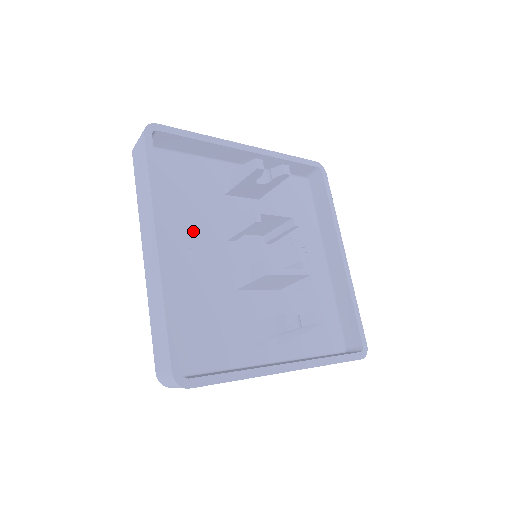
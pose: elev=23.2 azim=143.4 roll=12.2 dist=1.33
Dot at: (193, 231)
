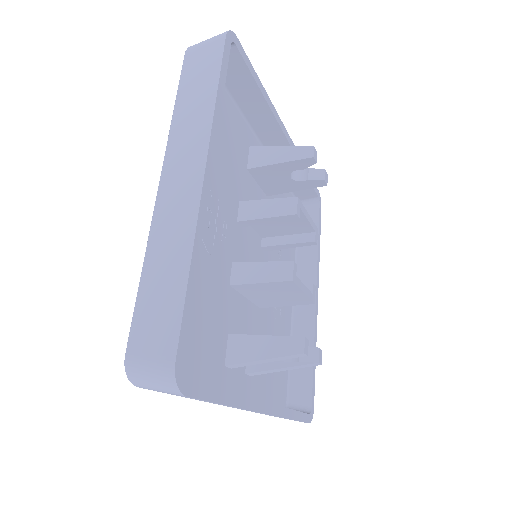
Dot at: (215, 188)
